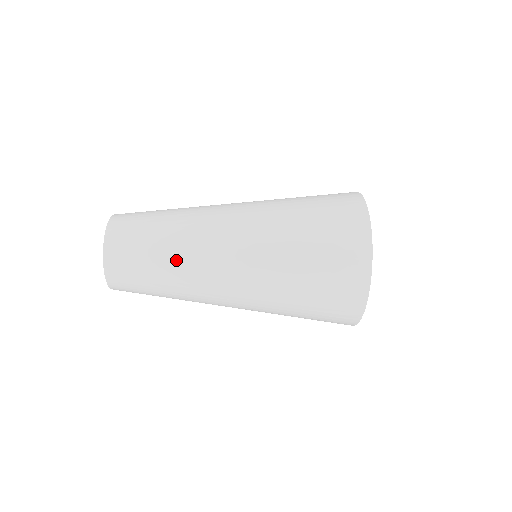
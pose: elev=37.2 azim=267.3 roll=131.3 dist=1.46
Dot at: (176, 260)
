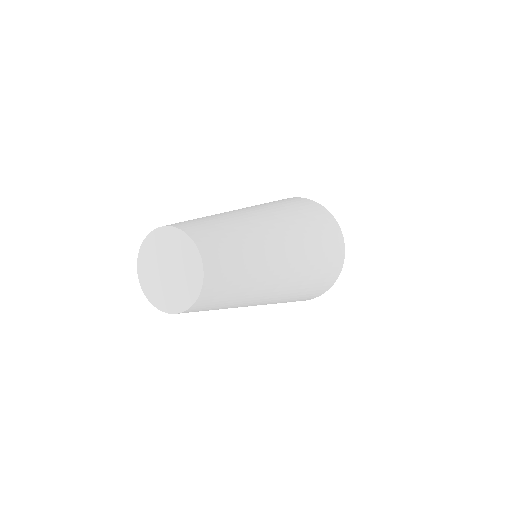
Dot at: (247, 296)
